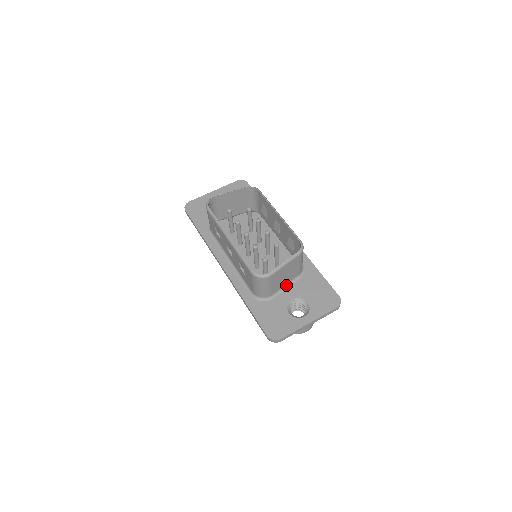
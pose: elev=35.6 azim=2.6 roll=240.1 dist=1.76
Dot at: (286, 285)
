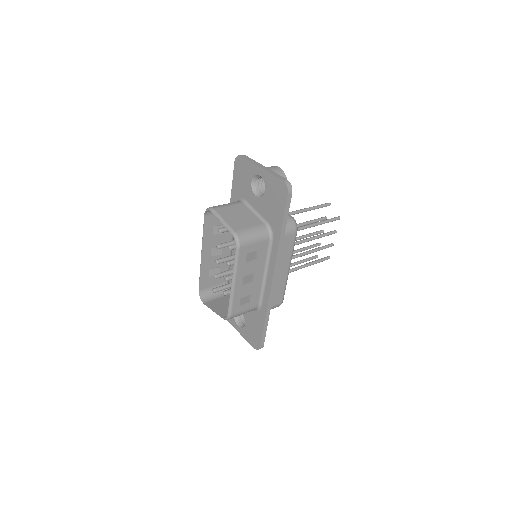
Dot at: occluded
